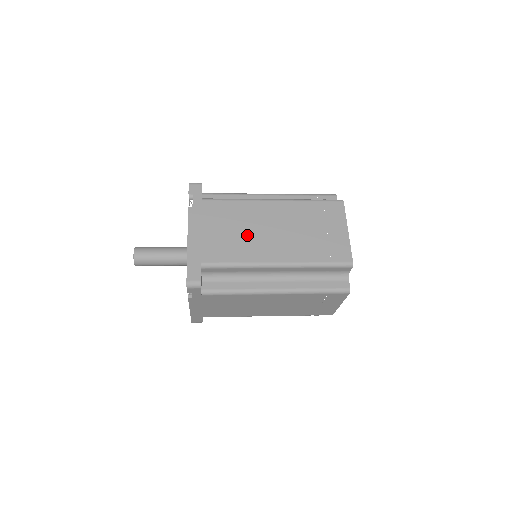
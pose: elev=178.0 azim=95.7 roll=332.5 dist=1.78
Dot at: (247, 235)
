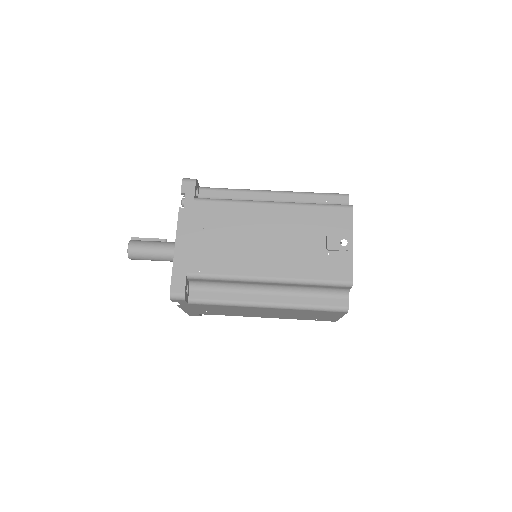
Dot at: occluded
